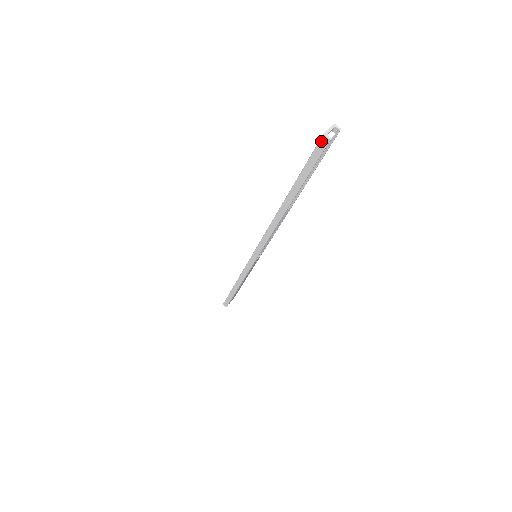
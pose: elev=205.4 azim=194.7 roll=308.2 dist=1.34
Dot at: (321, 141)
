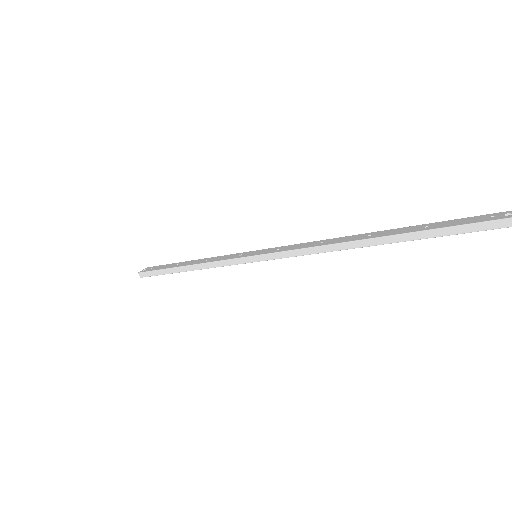
Dot at: (505, 220)
